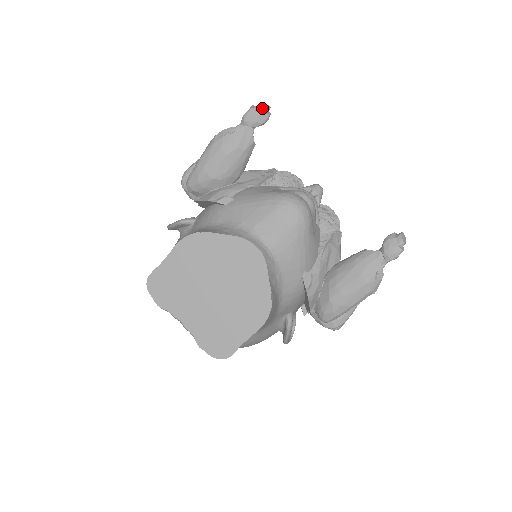
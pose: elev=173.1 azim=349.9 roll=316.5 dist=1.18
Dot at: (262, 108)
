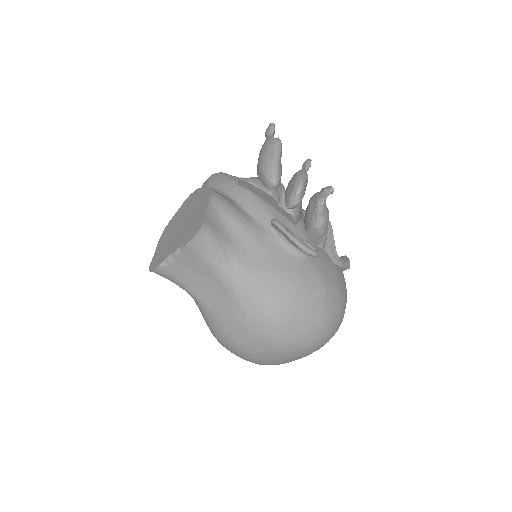
Dot at: occluded
